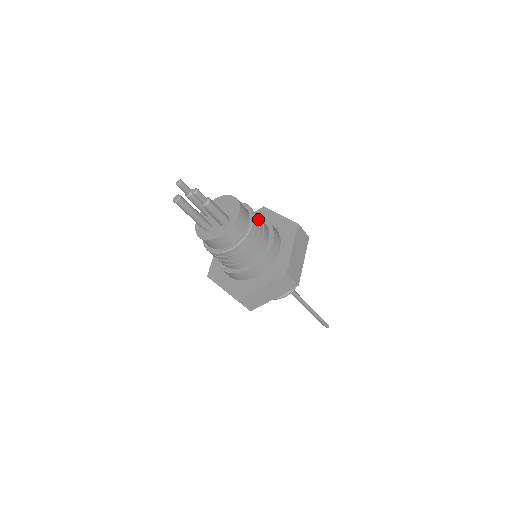
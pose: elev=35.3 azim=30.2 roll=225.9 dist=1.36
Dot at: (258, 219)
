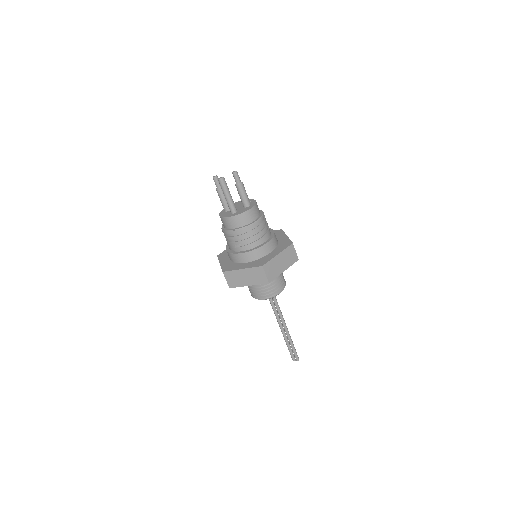
Dot at: occluded
